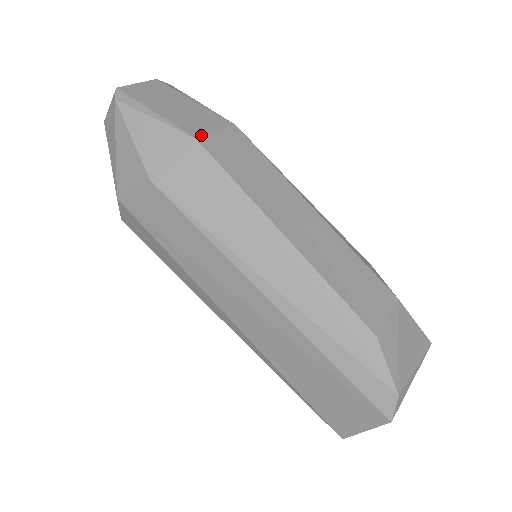
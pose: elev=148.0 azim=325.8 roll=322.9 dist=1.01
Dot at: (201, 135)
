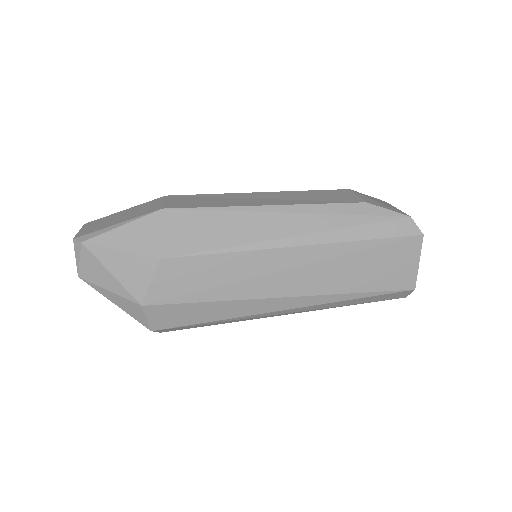
Dot at: (161, 207)
